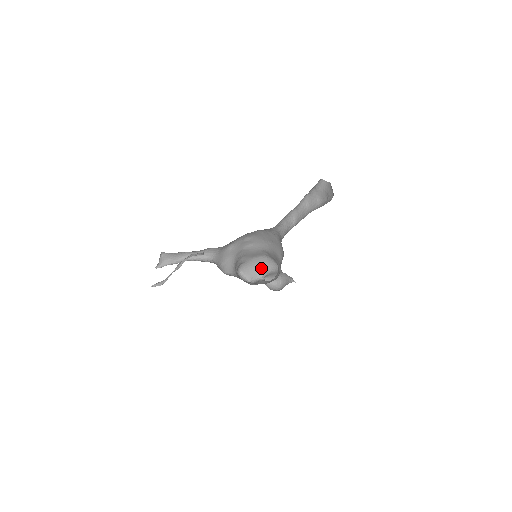
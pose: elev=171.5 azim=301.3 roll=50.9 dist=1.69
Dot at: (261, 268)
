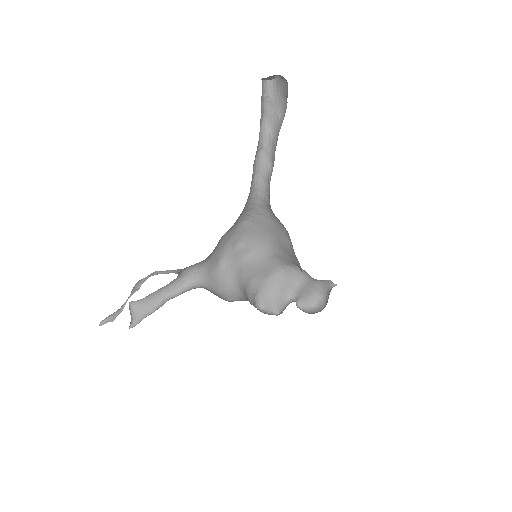
Dot at: (284, 288)
